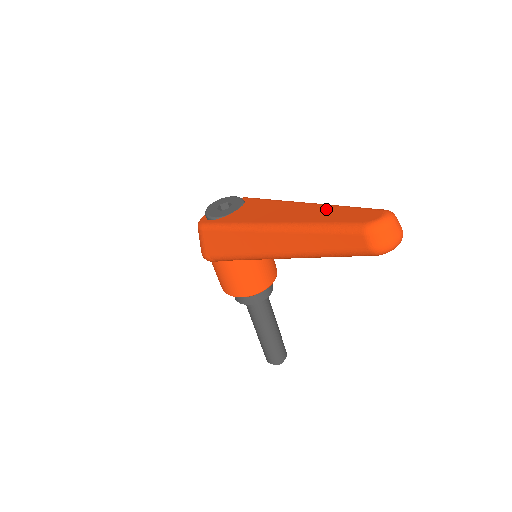
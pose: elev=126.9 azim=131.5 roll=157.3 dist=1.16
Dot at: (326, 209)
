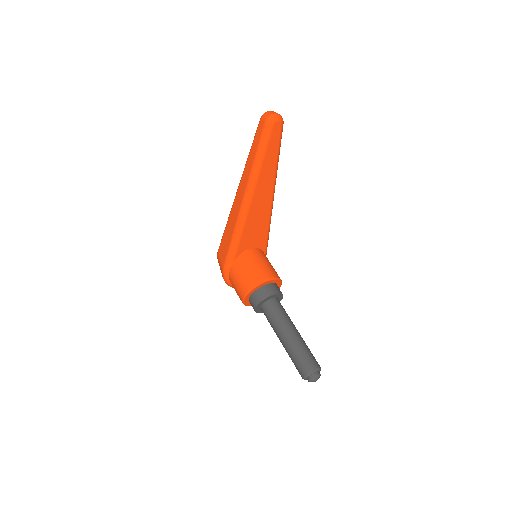
Dot at: occluded
